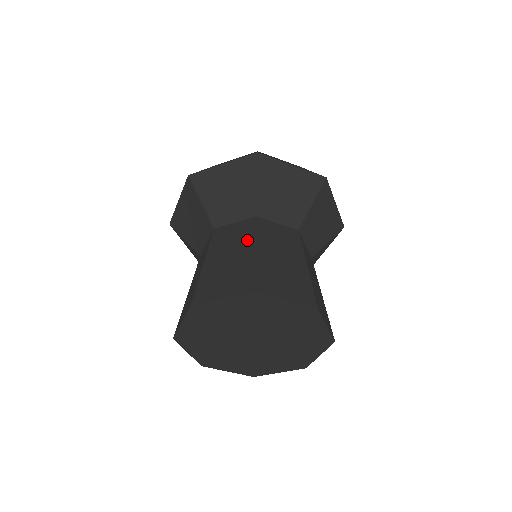
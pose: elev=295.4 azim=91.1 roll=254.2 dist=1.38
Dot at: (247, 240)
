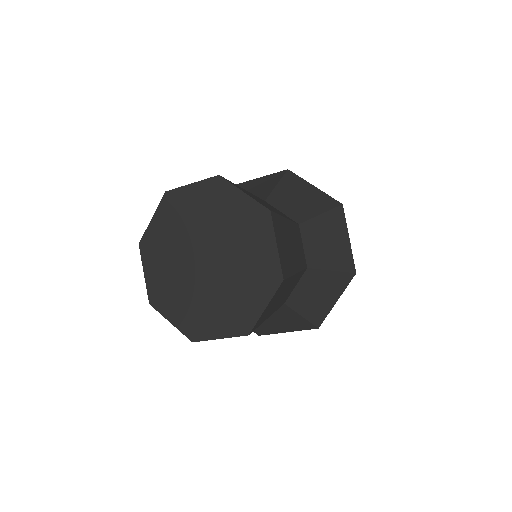
Dot at: occluded
